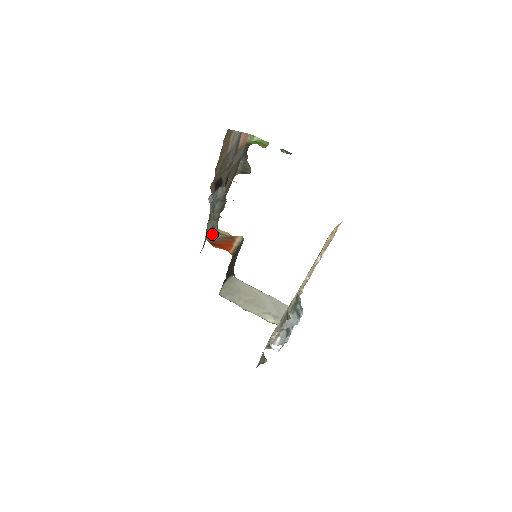
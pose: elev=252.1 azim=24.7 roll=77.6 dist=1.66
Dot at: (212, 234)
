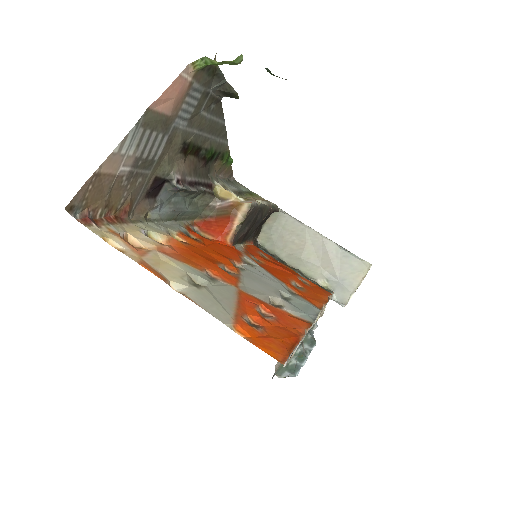
Dot at: (202, 209)
